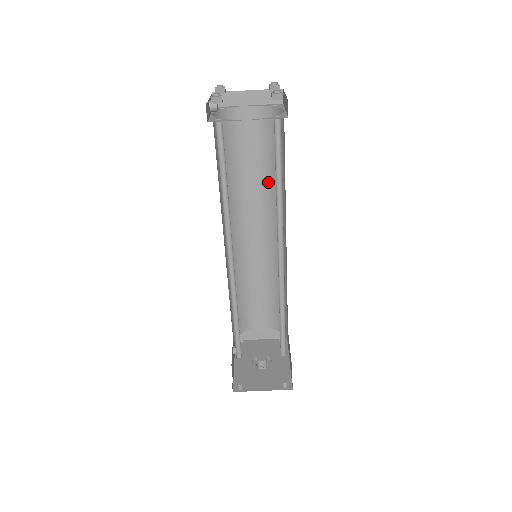
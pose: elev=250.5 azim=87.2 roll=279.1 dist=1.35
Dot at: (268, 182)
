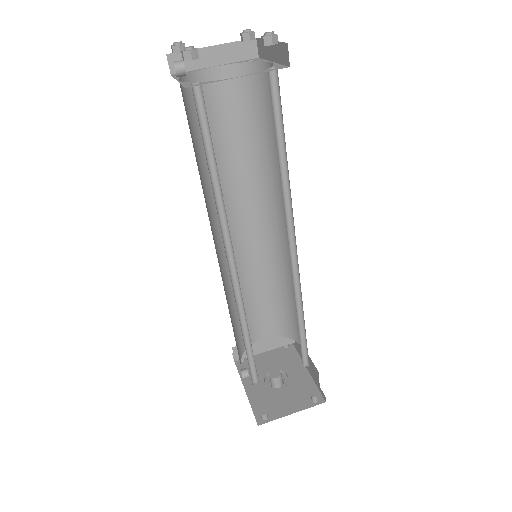
Dot at: (253, 162)
